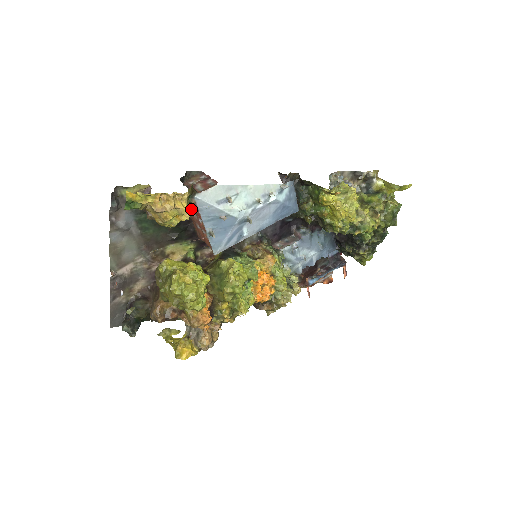
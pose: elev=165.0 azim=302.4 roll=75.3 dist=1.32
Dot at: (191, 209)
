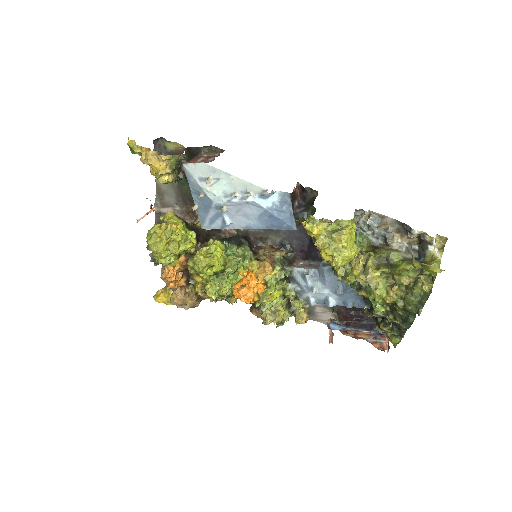
Dot at: occluded
